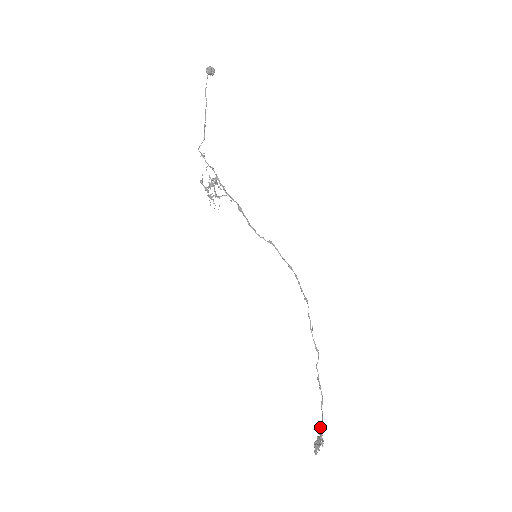
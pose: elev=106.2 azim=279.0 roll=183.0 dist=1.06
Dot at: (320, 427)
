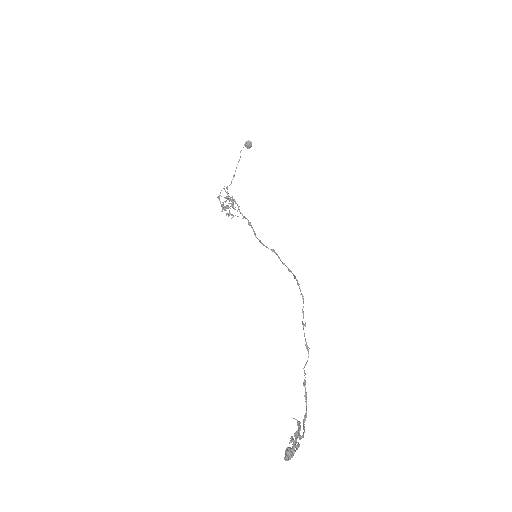
Dot at: (297, 421)
